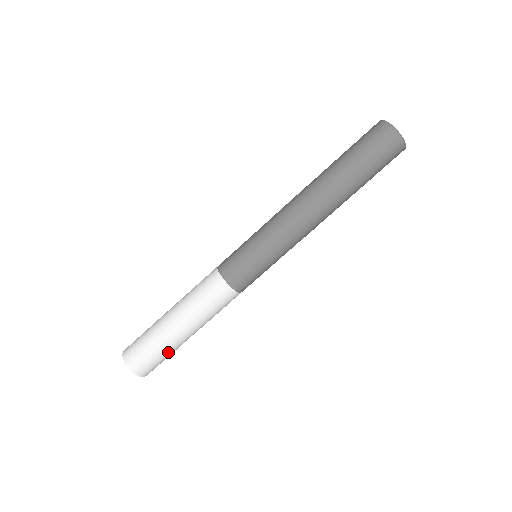
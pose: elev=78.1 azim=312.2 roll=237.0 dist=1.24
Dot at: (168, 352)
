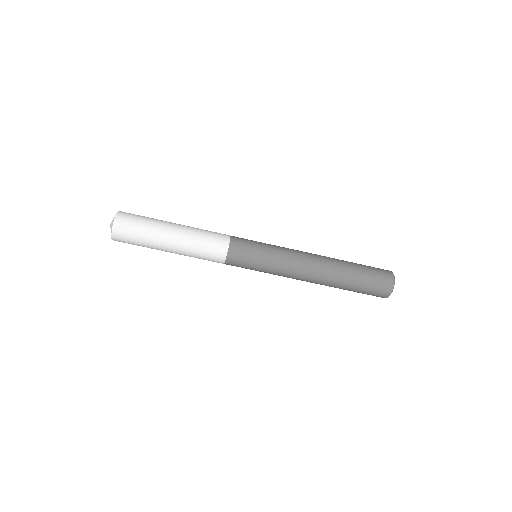
Dot at: occluded
